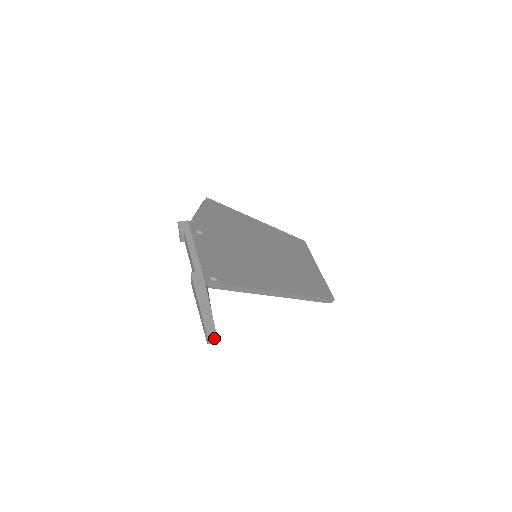
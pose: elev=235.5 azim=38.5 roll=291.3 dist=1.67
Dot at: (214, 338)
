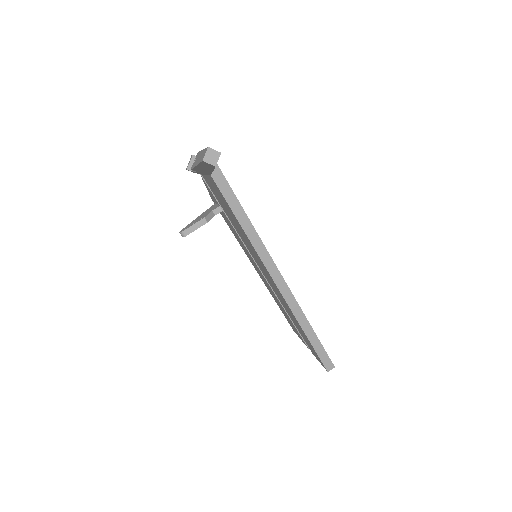
Dot at: (216, 153)
